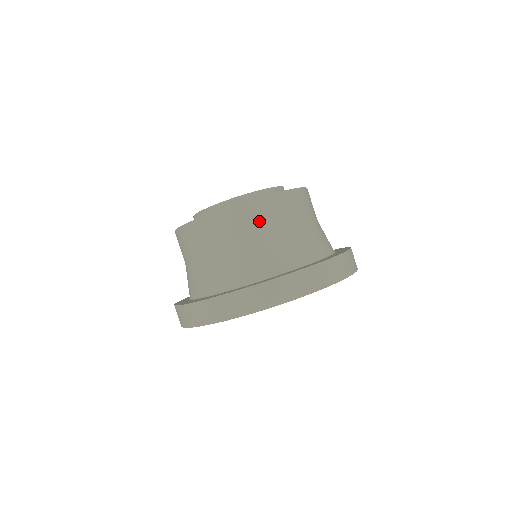
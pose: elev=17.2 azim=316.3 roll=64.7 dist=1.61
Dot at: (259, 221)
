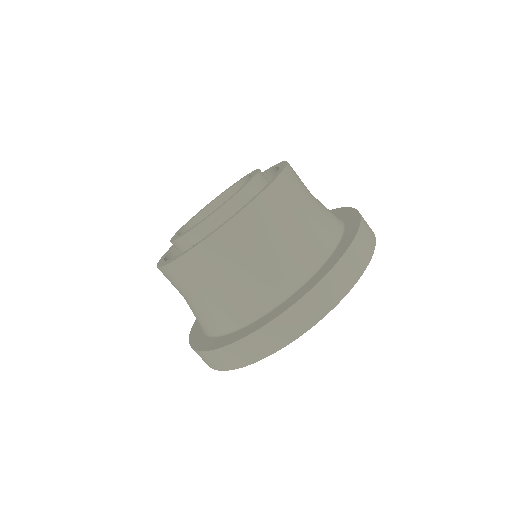
Dot at: (229, 255)
